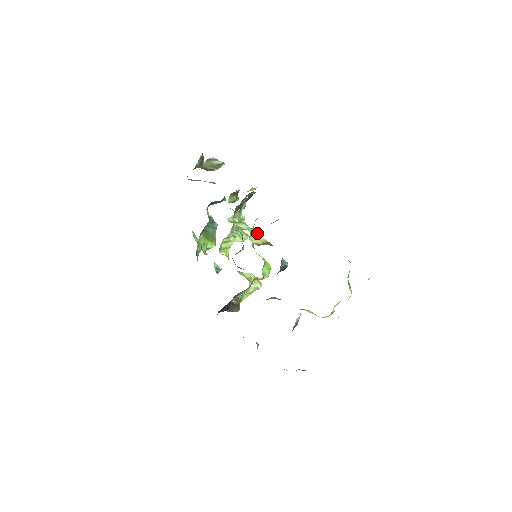
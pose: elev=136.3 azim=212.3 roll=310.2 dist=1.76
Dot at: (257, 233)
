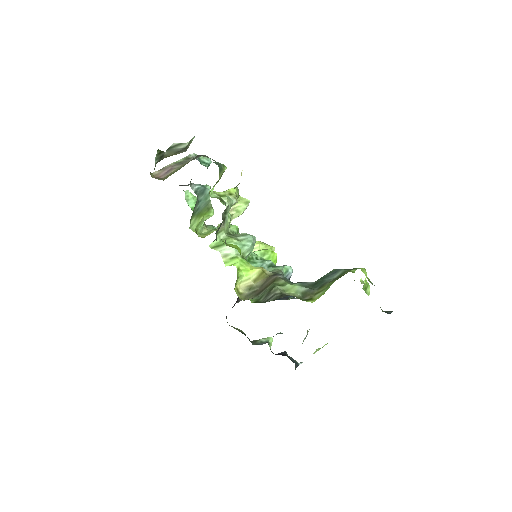
Dot at: (250, 247)
